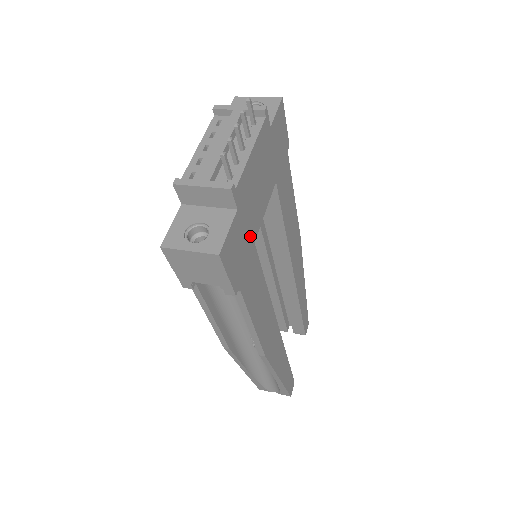
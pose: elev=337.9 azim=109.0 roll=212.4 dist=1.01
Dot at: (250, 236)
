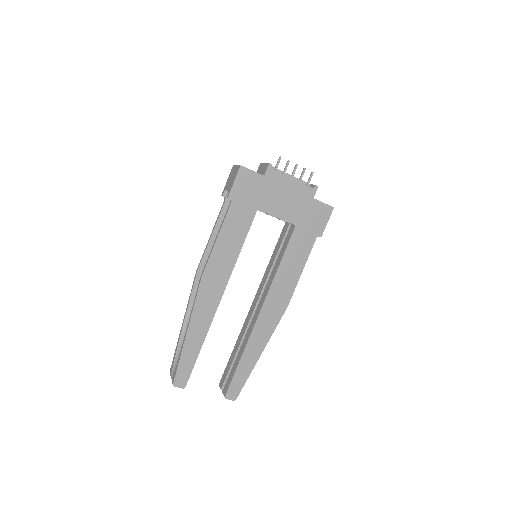
Dot at: (259, 201)
